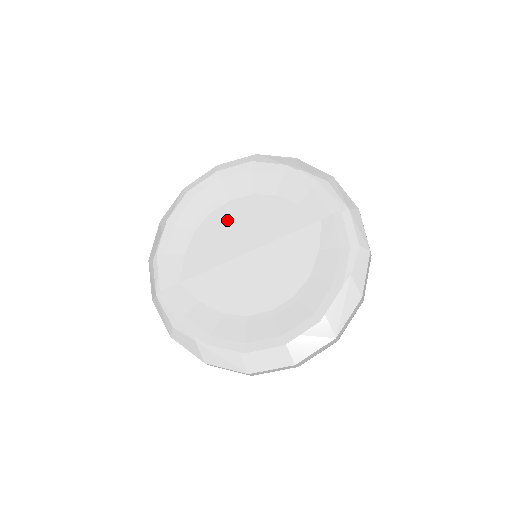
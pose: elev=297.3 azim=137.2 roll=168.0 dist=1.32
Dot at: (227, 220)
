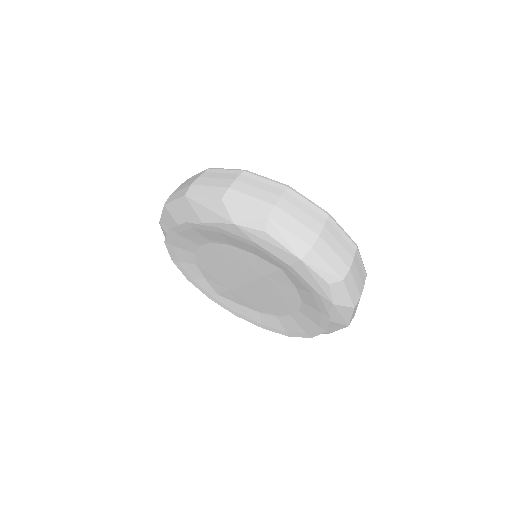
Dot at: (211, 260)
